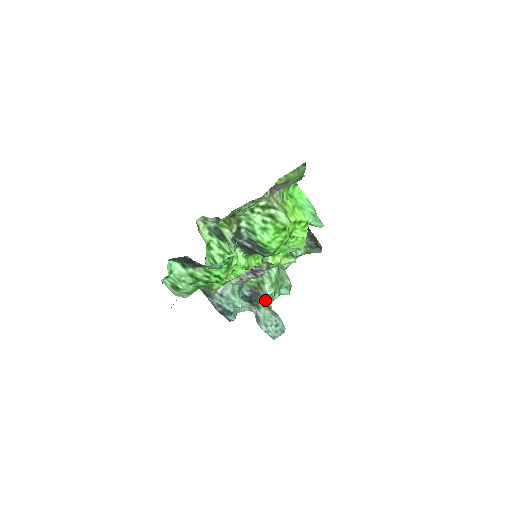
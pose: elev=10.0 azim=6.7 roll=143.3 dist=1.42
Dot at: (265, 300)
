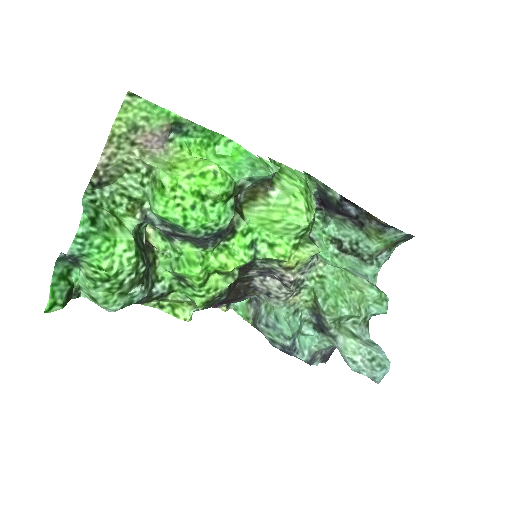
Dot at: (331, 322)
